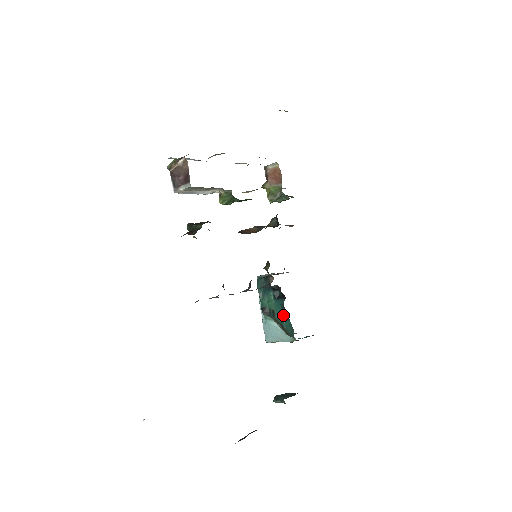
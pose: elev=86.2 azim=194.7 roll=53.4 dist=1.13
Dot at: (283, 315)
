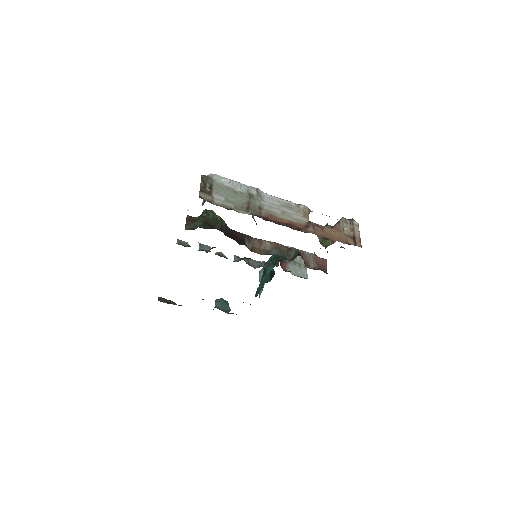
Dot at: occluded
